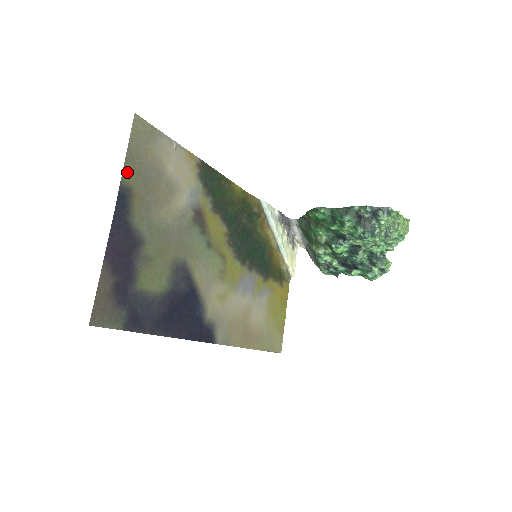
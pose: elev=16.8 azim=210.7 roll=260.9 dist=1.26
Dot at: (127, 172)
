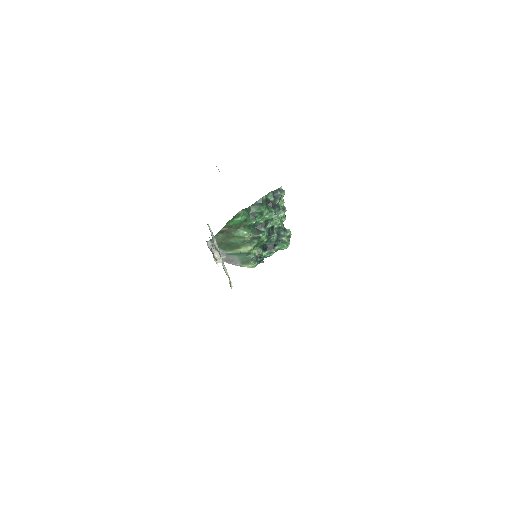
Dot at: occluded
